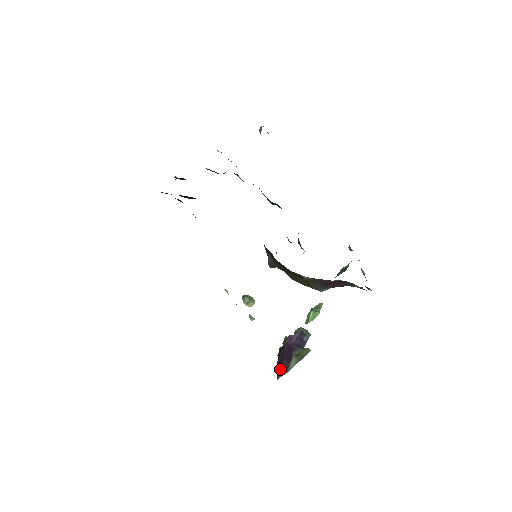
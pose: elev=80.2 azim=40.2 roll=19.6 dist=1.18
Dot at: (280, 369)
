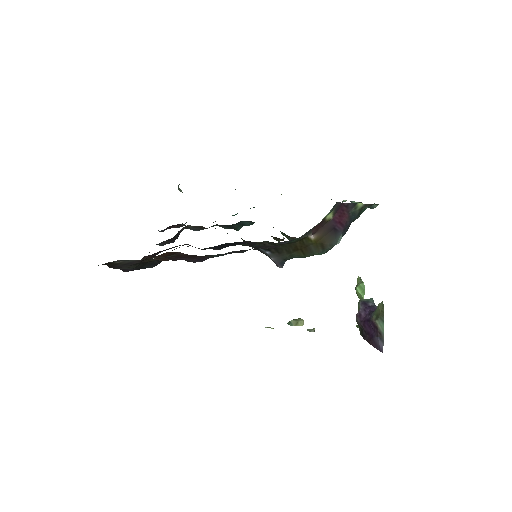
Dot at: (376, 343)
